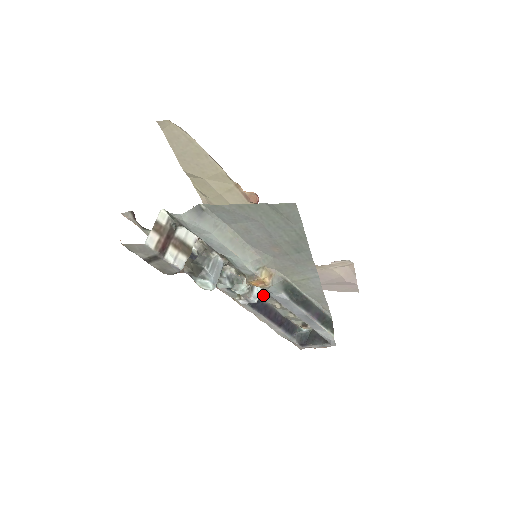
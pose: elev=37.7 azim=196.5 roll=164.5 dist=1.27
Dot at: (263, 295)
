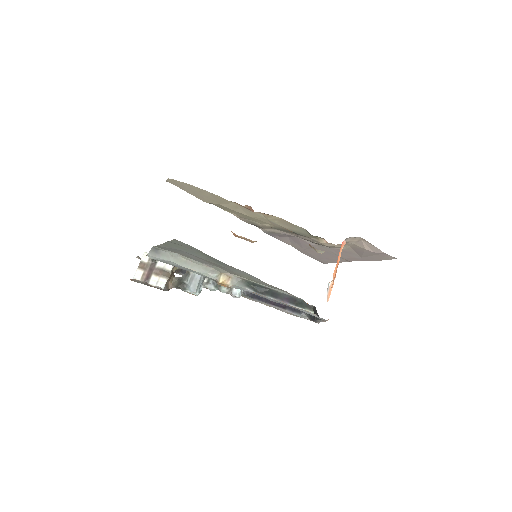
Dot at: occluded
